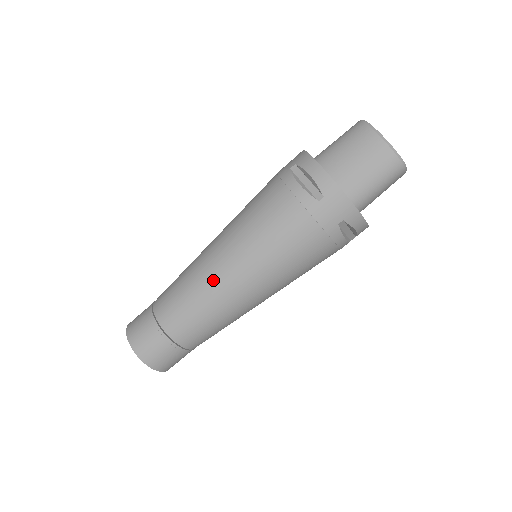
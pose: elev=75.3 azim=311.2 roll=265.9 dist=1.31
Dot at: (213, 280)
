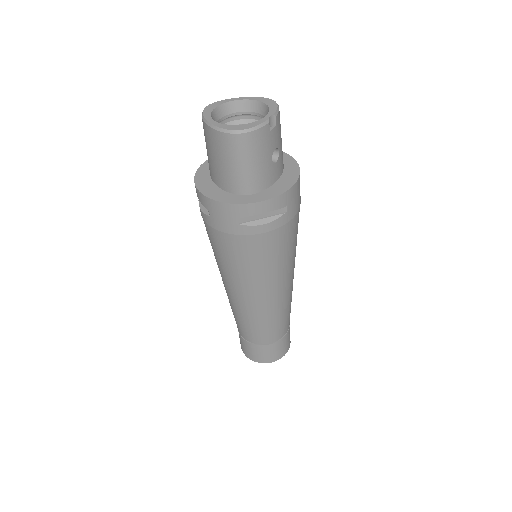
Dot at: (229, 297)
